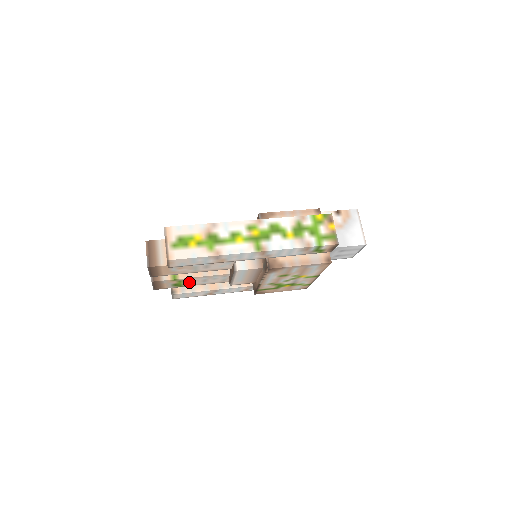
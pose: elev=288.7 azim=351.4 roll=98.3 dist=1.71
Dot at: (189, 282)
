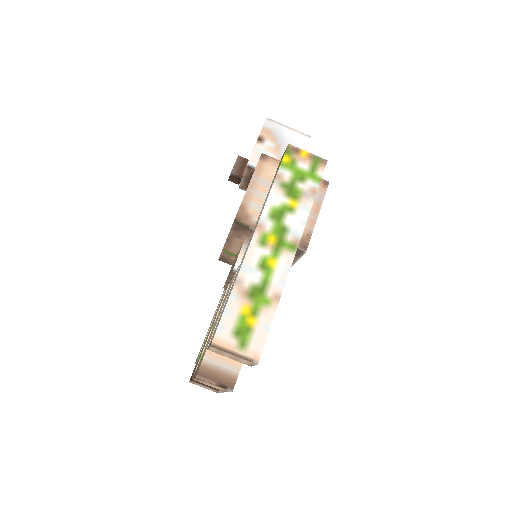
Dot at: occluded
